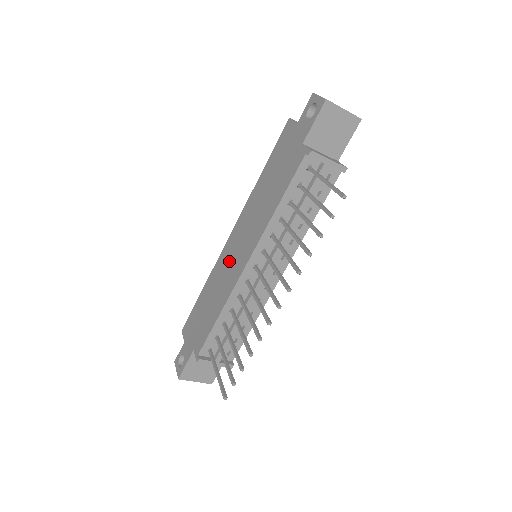
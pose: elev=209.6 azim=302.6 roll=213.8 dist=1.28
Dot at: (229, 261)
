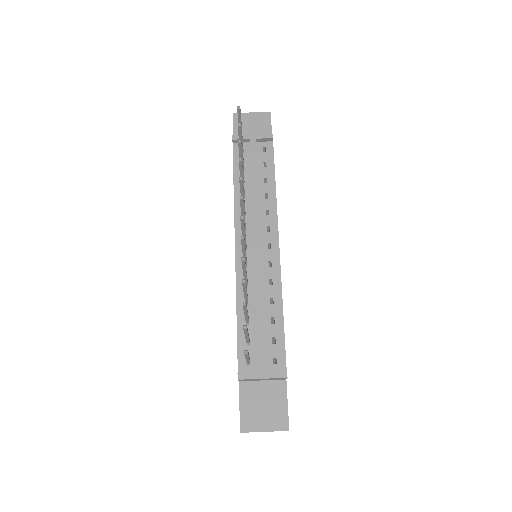
Dot at: occluded
